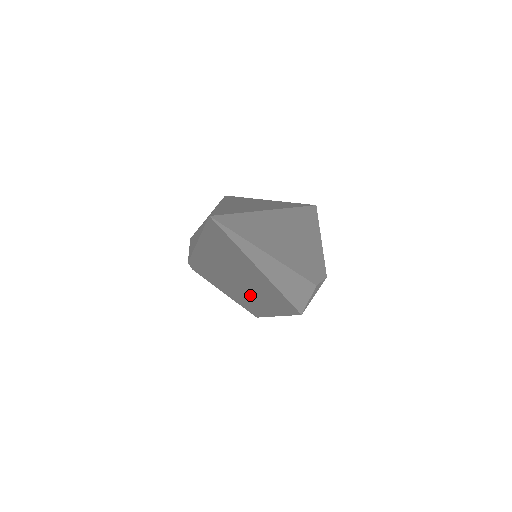
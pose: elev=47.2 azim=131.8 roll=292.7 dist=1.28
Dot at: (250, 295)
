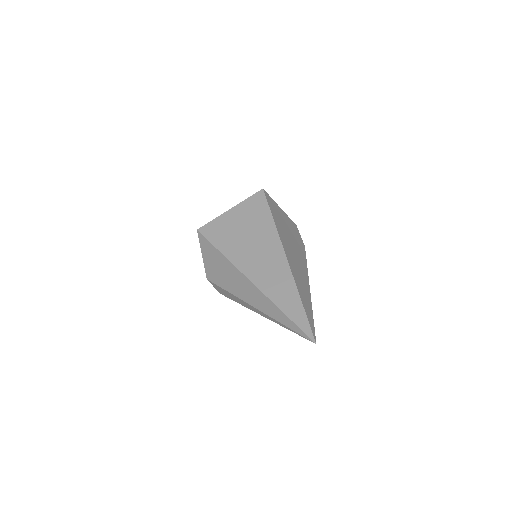
Dot at: occluded
